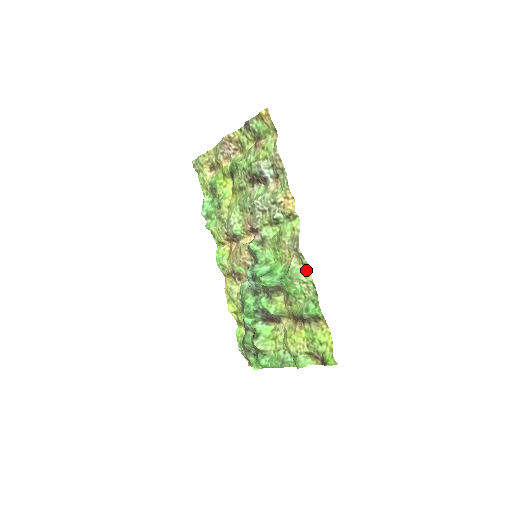
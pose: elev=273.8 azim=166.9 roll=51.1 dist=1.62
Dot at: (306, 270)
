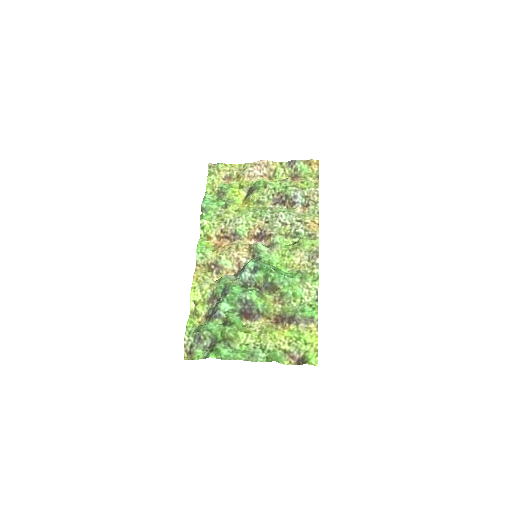
Dot at: (312, 279)
